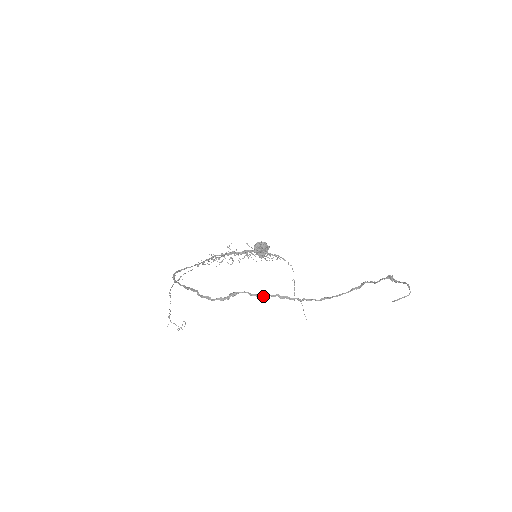
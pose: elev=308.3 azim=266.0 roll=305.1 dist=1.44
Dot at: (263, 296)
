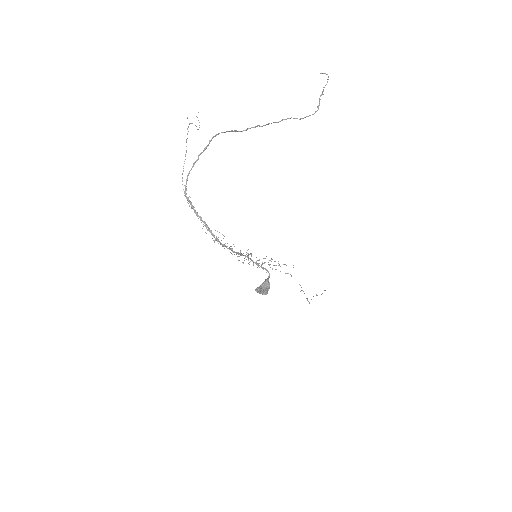
Dot at: occluded
